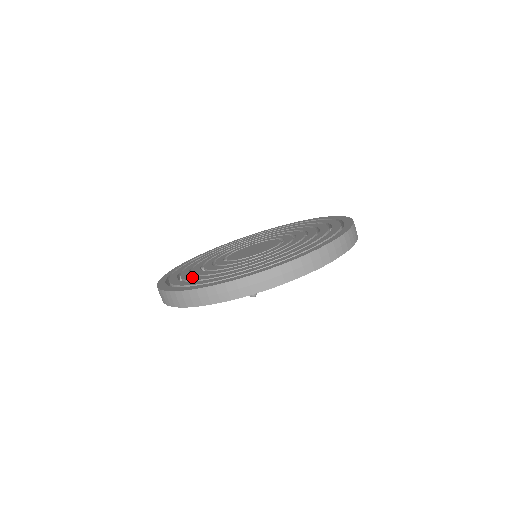
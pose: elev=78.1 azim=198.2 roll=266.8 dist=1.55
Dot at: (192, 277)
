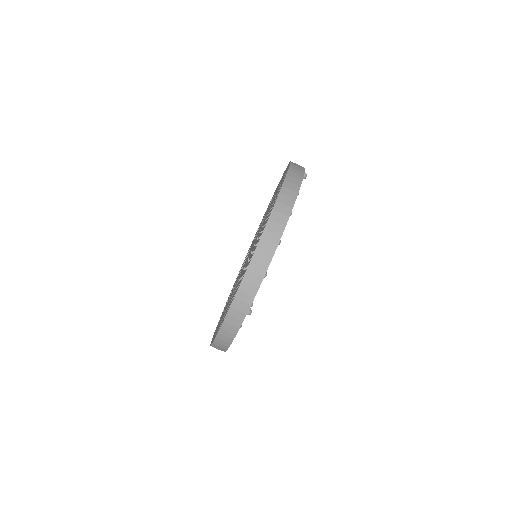
Dot at: occluded
